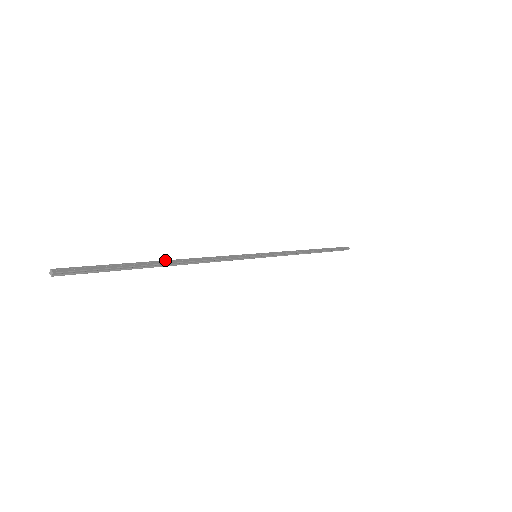
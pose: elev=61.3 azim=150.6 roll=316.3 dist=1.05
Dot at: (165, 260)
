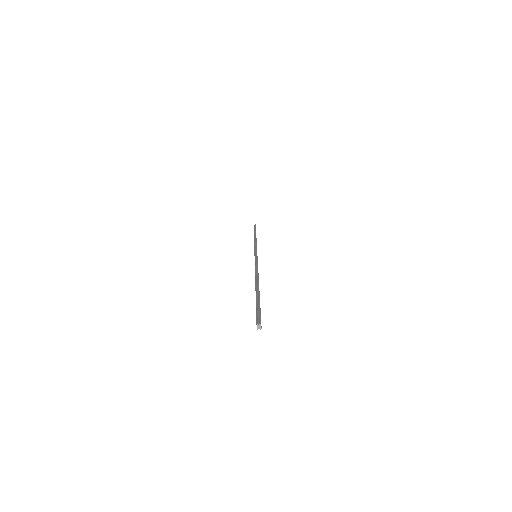
Dot at: occluded
